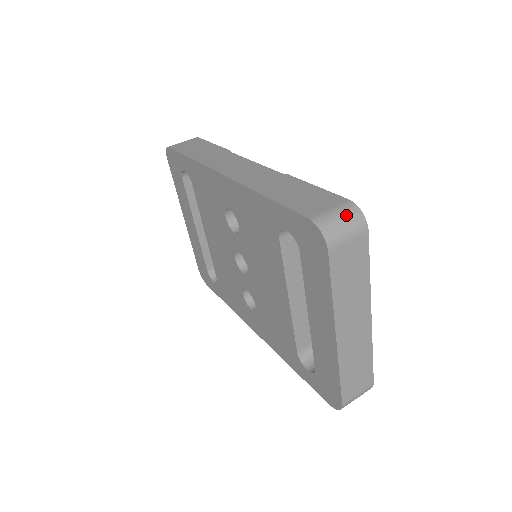
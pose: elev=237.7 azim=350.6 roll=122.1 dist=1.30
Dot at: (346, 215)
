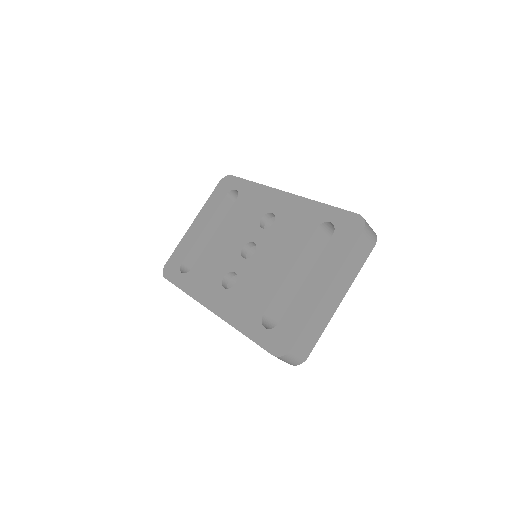
Dot at: (372, 229)
